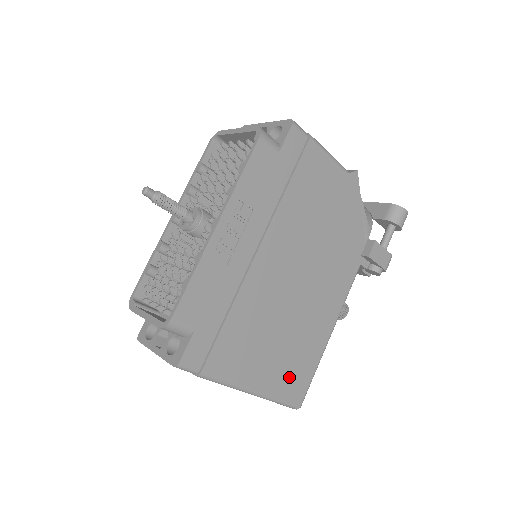
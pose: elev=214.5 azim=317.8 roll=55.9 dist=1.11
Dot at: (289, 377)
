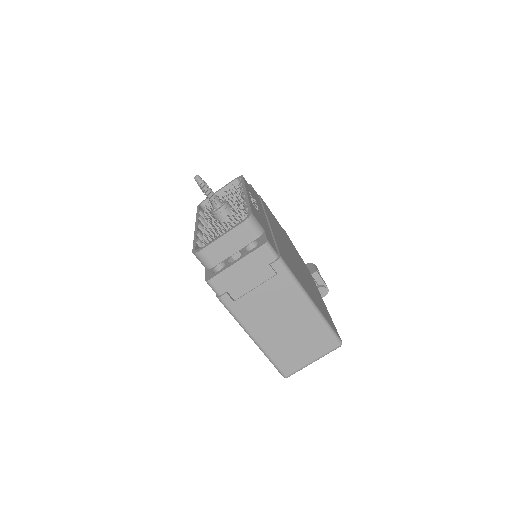
Dot at: (323, 312)
